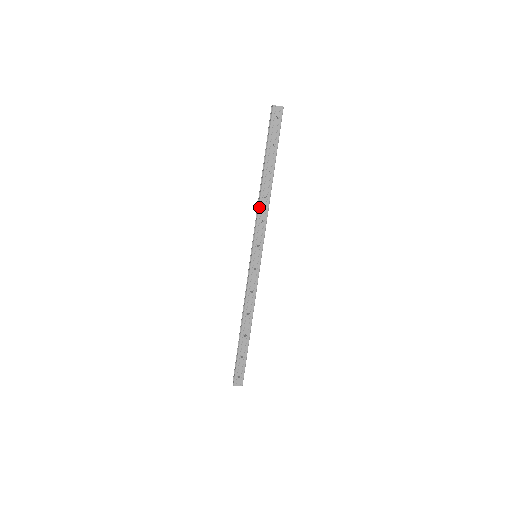
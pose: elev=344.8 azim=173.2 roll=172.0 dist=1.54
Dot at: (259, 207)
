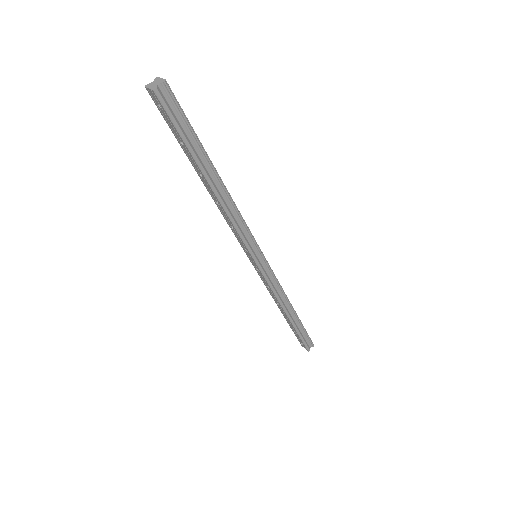
Dot at: (221, 212)
